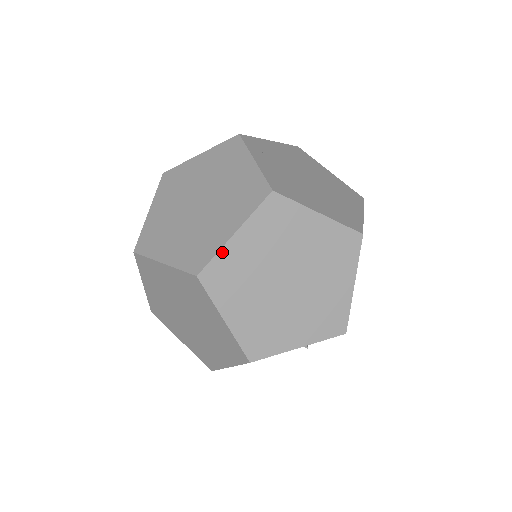
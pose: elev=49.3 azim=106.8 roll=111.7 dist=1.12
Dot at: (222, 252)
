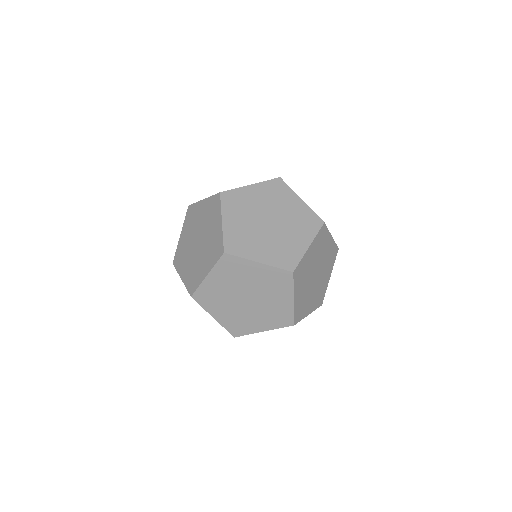
Dot at: (202, 285)
